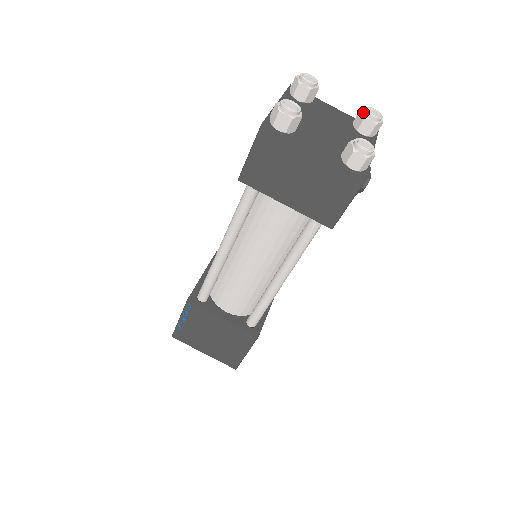
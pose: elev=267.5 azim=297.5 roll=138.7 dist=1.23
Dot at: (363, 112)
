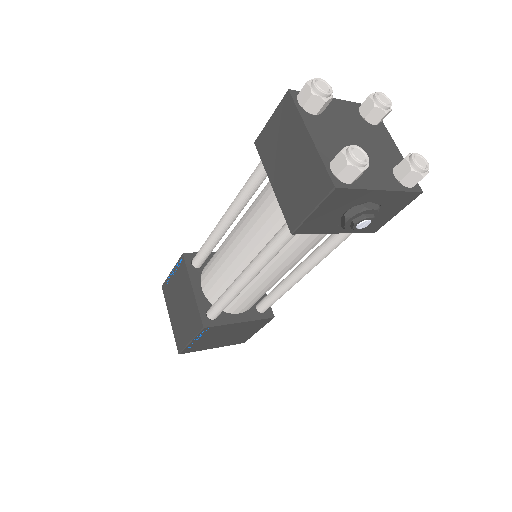
Dot at: (410, 154)
